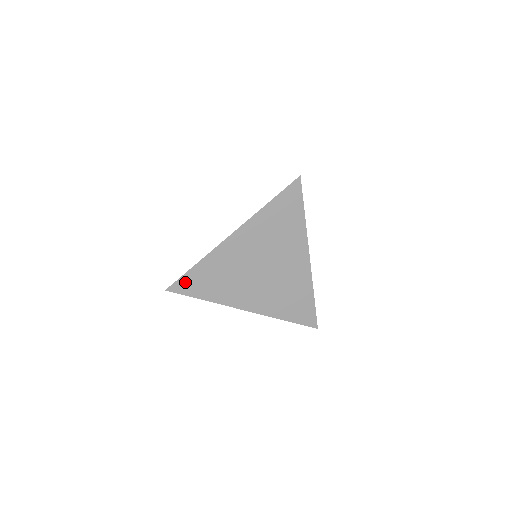
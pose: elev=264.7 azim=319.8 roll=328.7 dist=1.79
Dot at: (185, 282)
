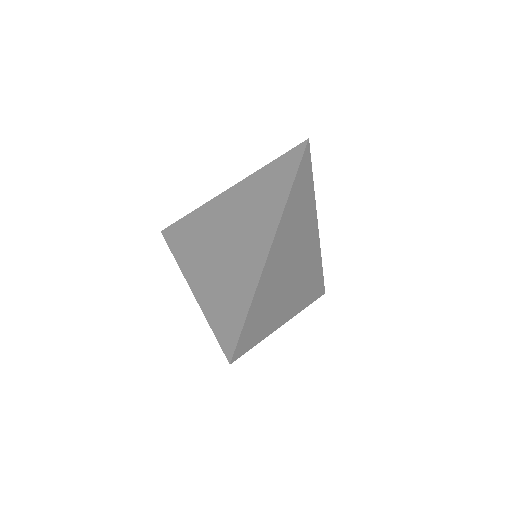
Dot at: (174, 229)
